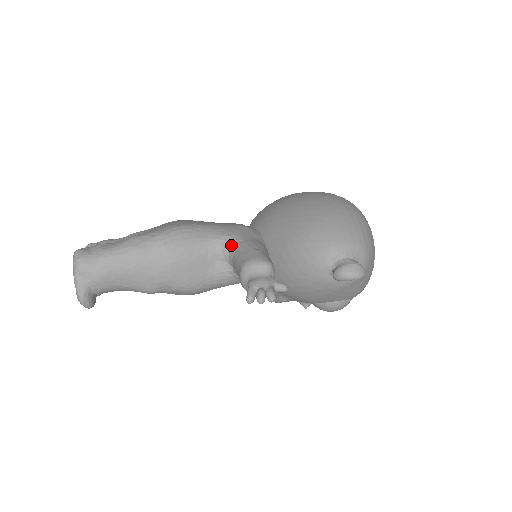
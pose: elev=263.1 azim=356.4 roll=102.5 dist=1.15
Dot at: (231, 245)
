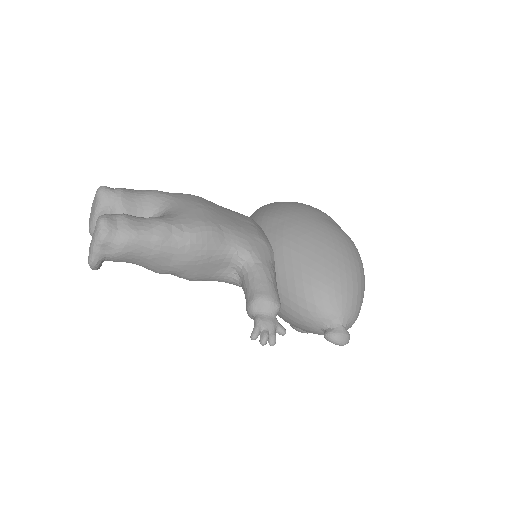
Dot at: (248, 262)
